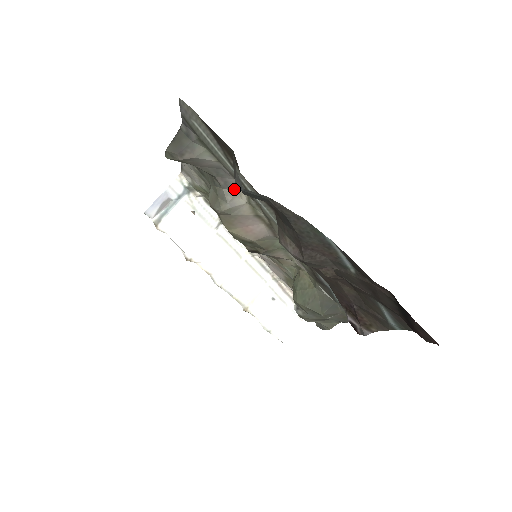
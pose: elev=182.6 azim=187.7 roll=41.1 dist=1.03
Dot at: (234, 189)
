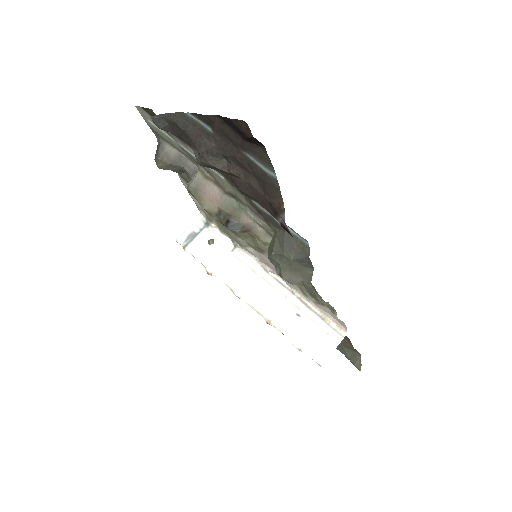
Dot at: (195, 171)
